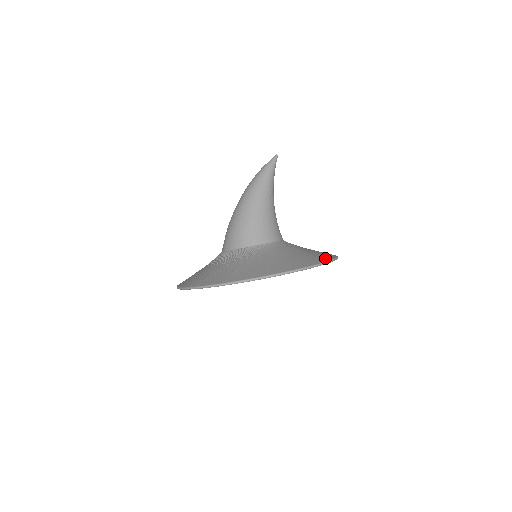
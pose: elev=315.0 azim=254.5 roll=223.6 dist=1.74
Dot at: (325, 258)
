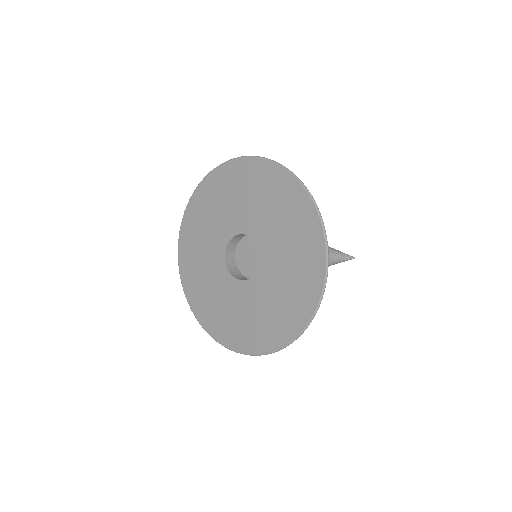
Dot at: occluded
